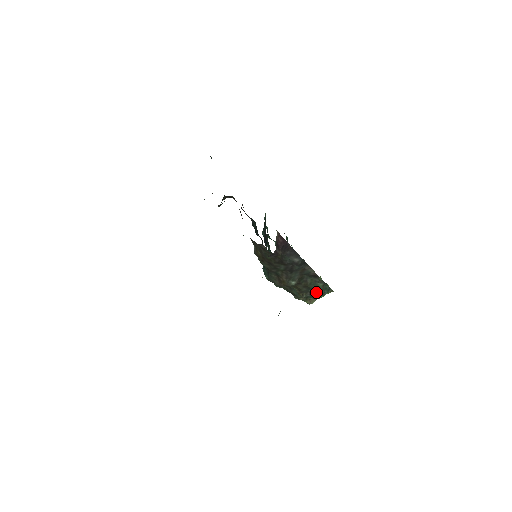
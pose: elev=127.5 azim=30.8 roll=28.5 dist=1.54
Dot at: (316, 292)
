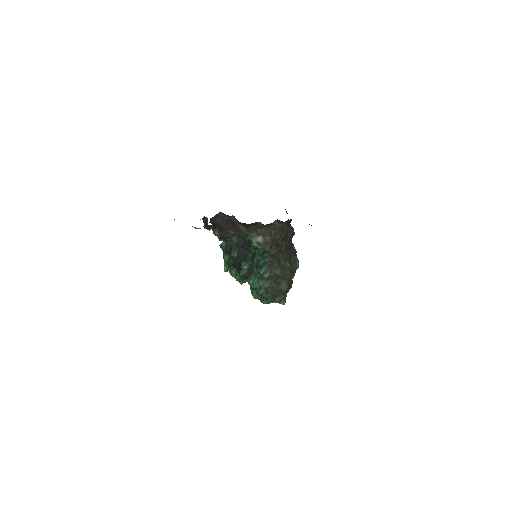
Dot at: (290, 282)
